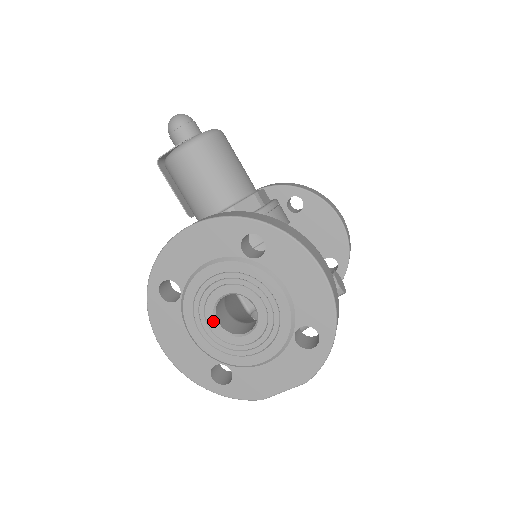
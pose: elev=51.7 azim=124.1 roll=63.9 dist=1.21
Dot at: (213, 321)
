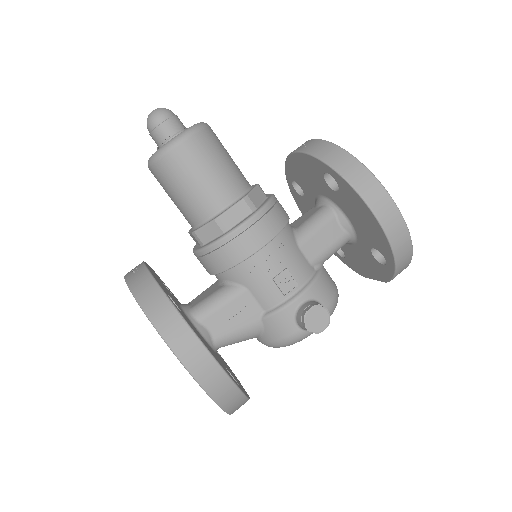
Dot at: occluded
